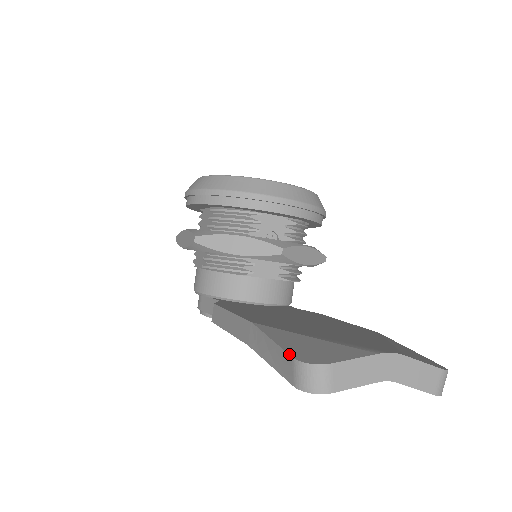
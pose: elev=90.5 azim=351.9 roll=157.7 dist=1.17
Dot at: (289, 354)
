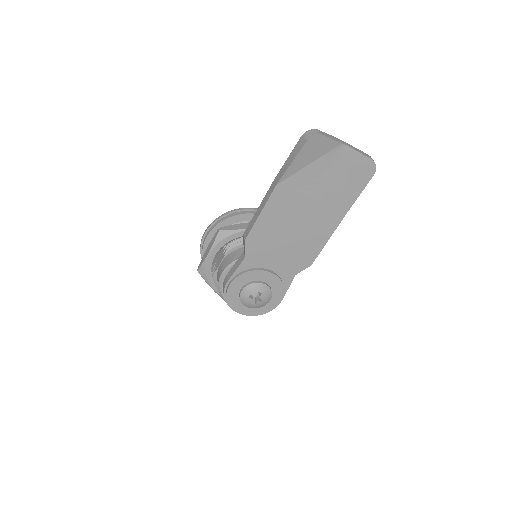
Dot at: (299, 140)
